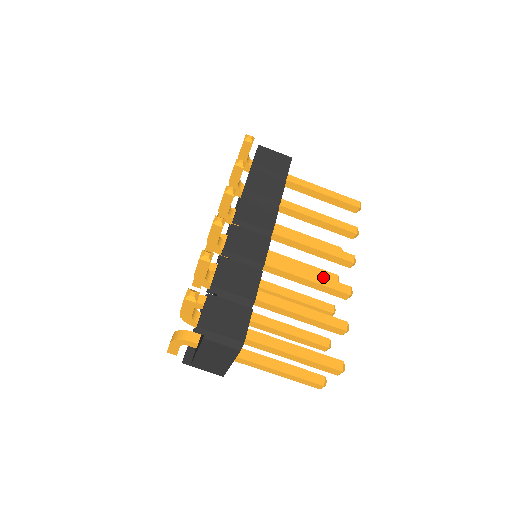
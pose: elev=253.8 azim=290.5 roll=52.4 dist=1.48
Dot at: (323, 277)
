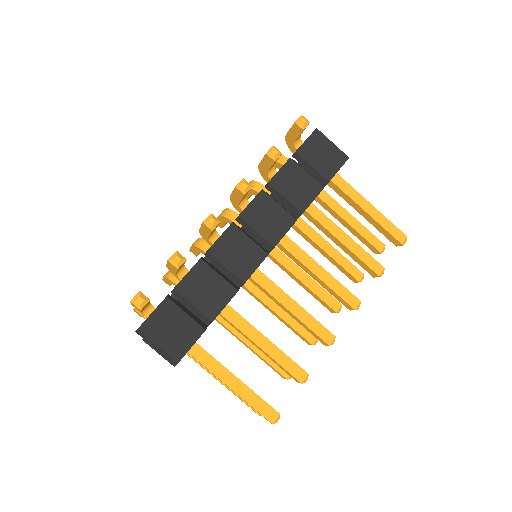
Dot at: (309, 314)
